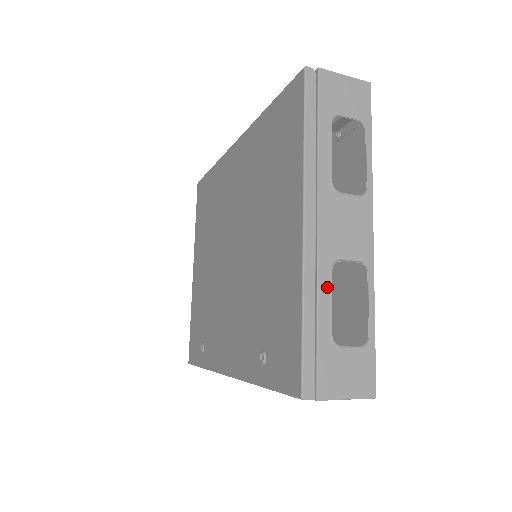
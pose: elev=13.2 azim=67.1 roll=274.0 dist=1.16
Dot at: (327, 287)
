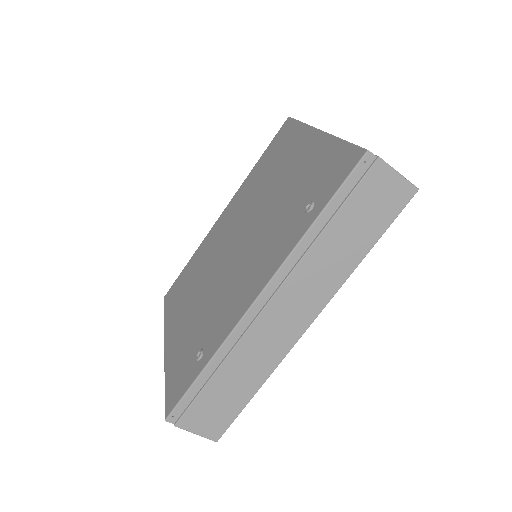
Dot at: occluded
